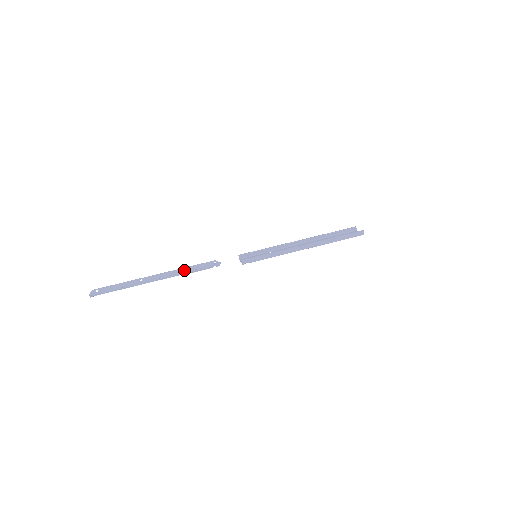
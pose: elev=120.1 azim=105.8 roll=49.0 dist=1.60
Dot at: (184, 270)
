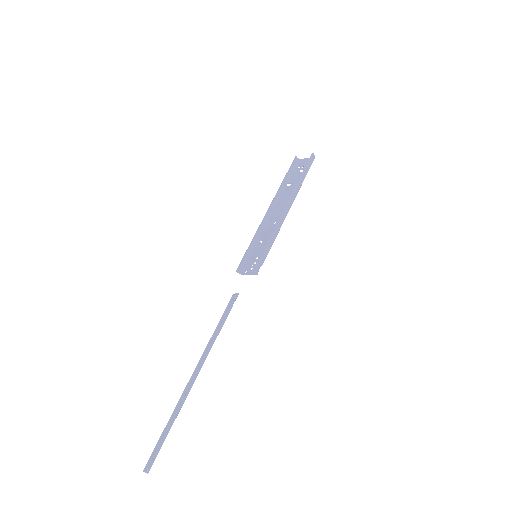
Dot at: (215, 335)
